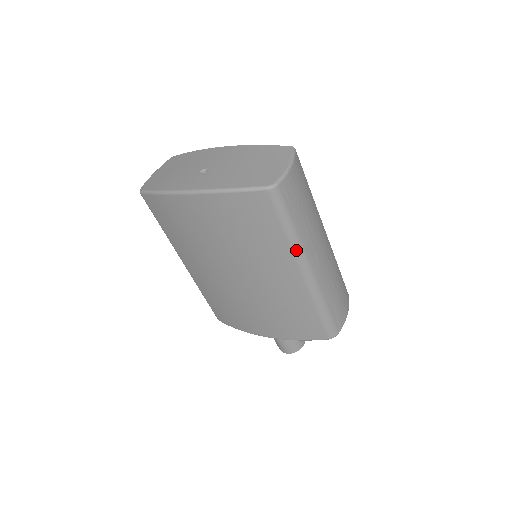
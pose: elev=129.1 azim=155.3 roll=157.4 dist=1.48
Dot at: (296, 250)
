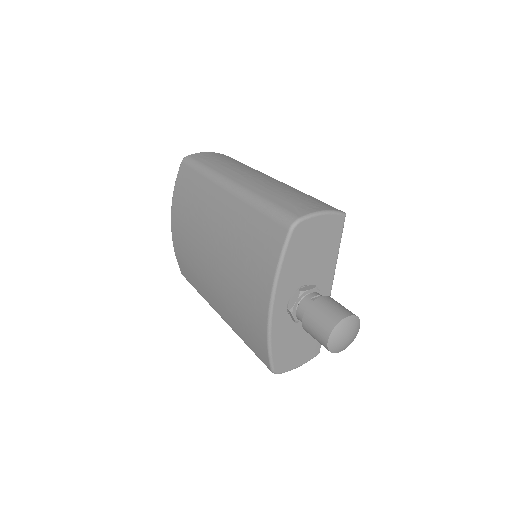
Dot at: (213, 177)
